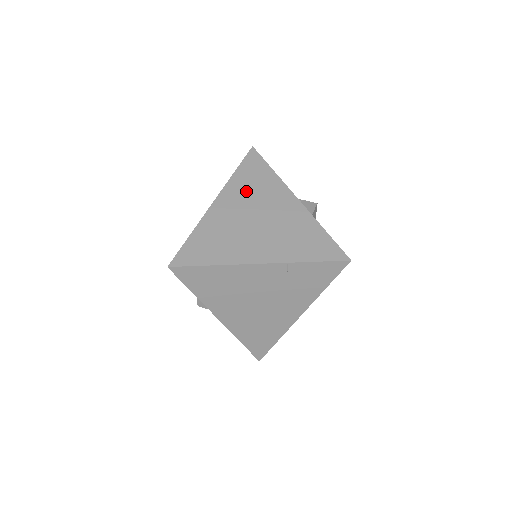
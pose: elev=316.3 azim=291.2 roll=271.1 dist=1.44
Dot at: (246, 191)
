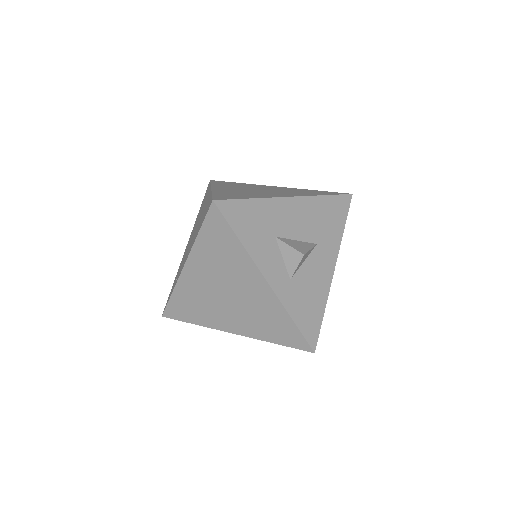
Dot at: (213, 261)
